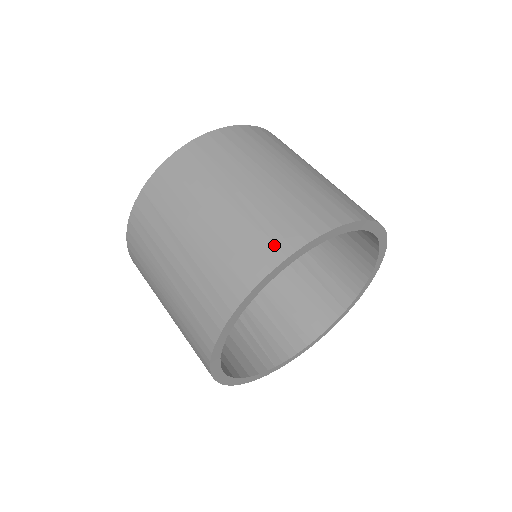
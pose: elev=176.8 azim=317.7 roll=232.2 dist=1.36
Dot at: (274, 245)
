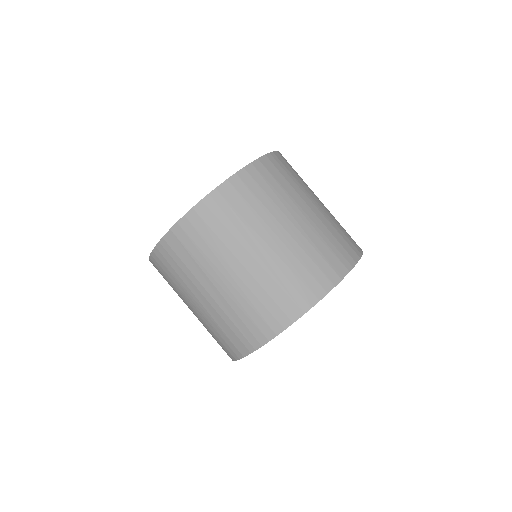
Dot at: (294, 303)
